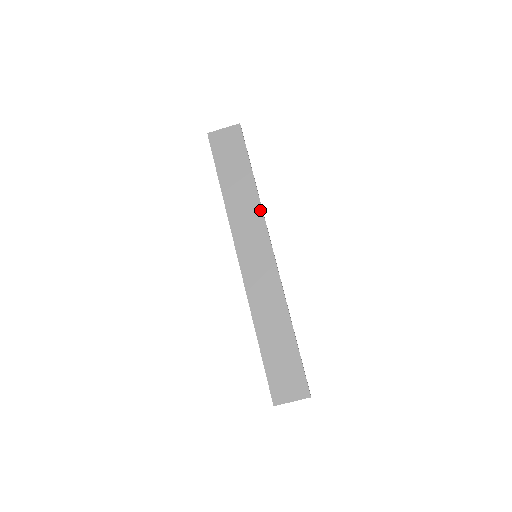
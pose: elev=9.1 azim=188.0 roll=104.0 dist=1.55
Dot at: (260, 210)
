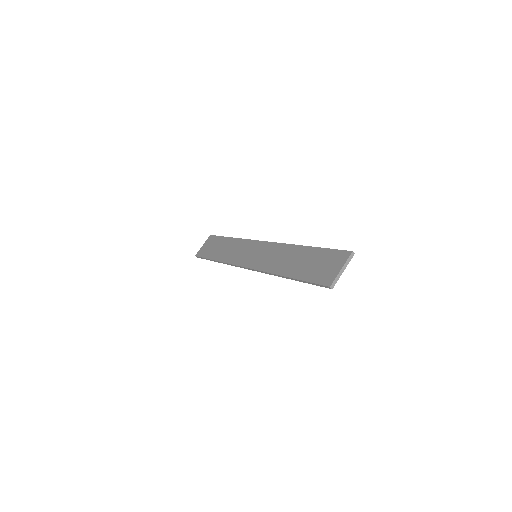
Dot at: (243, 240)
